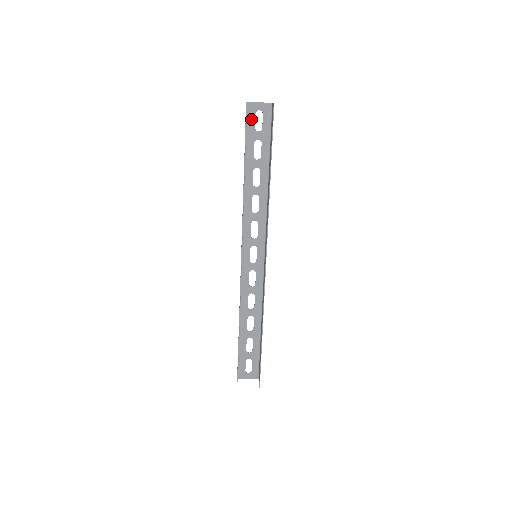
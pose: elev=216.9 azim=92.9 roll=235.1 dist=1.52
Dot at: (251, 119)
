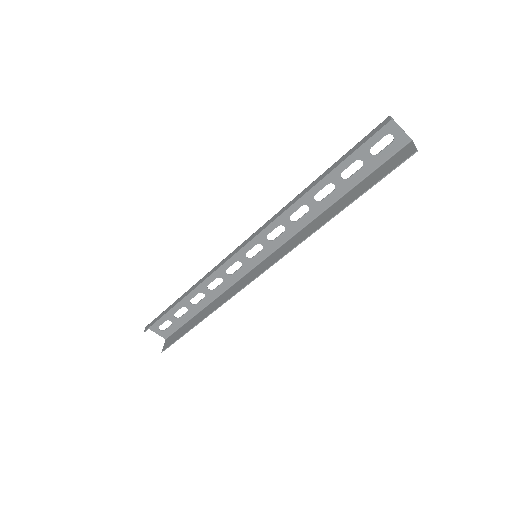
Dot at: (376, 136)
